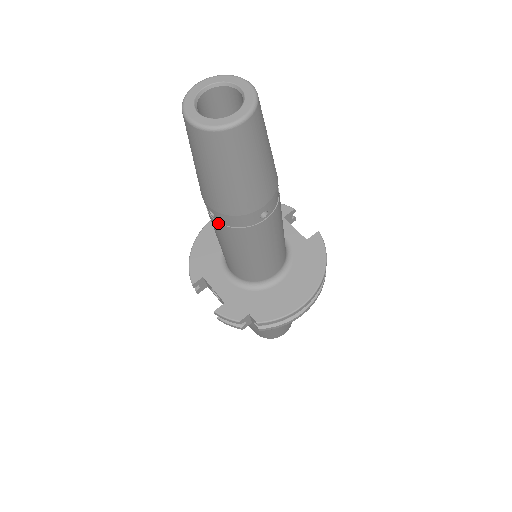
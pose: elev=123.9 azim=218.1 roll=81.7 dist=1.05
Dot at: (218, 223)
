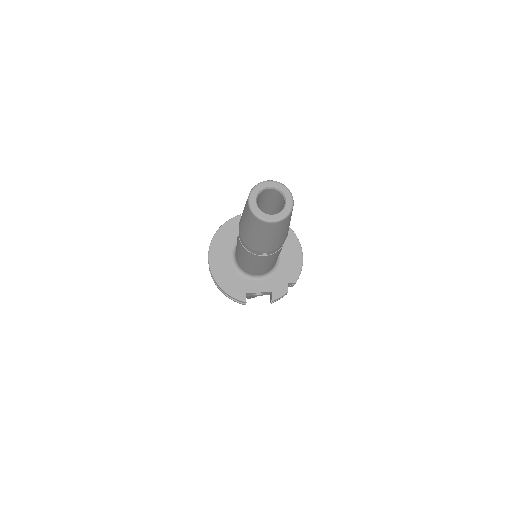
Dot at: (270, 255)
